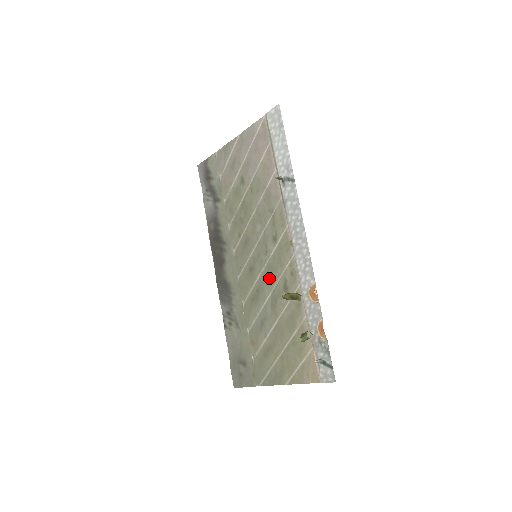
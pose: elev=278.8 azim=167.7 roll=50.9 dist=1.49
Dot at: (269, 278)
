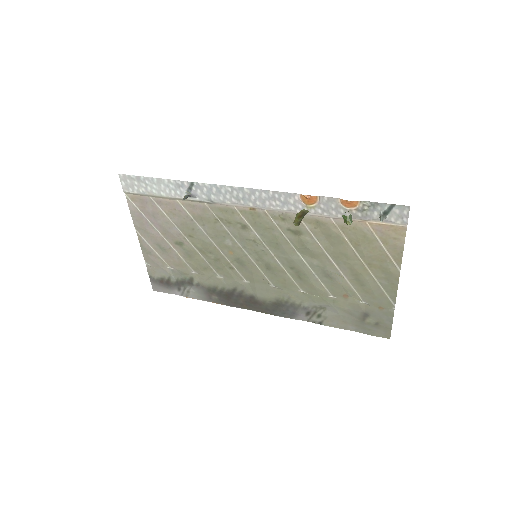
Dot at: (282, 249)
